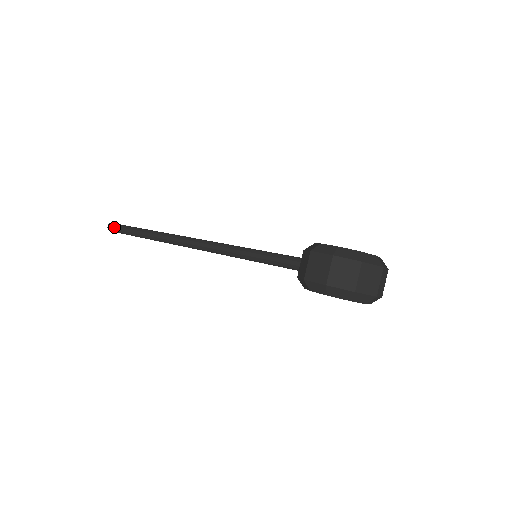
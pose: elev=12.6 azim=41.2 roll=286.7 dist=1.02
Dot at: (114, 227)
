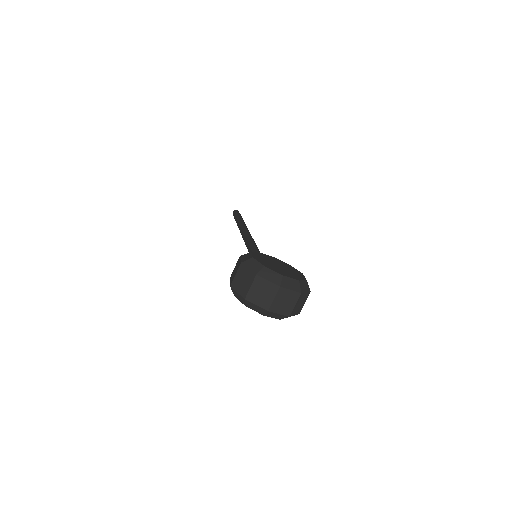
Dot at: (234, 213)
